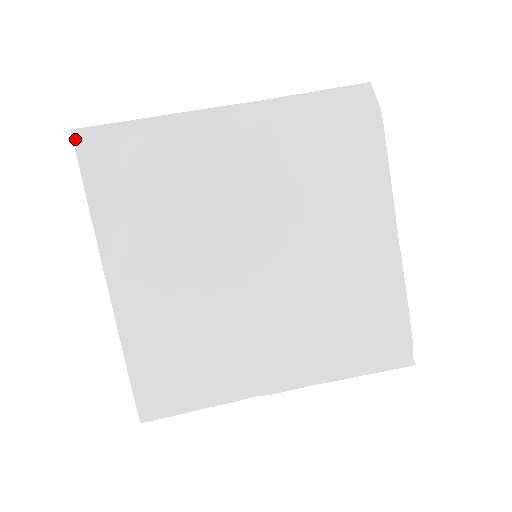
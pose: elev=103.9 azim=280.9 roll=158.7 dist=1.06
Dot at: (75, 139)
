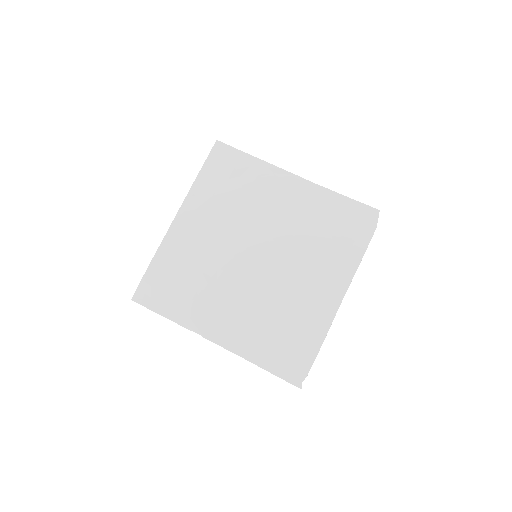
Dot at: (215, 145)
